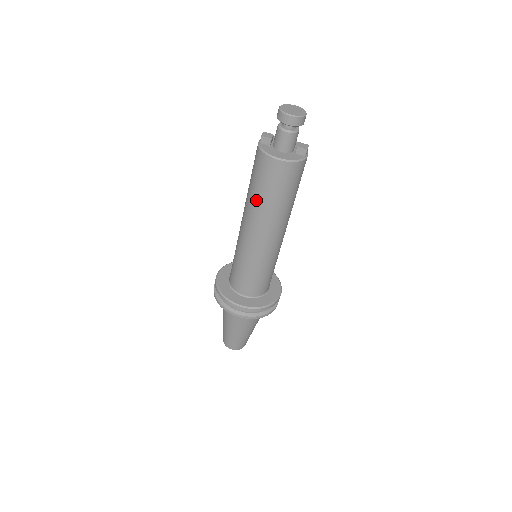
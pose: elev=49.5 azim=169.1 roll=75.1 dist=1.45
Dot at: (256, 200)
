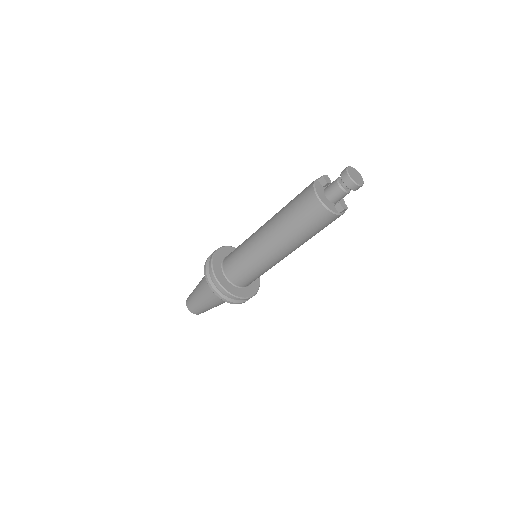
Dot at: (284, 215)
